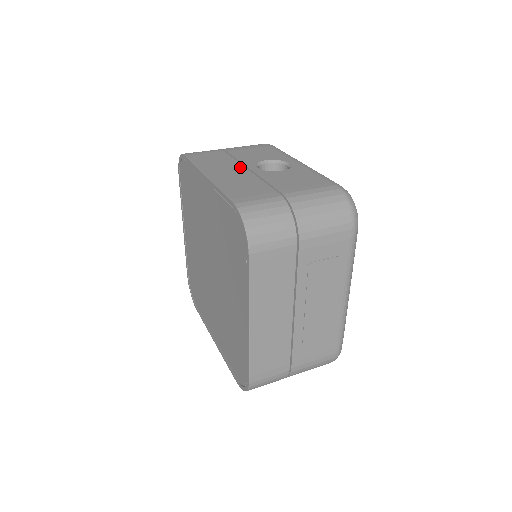
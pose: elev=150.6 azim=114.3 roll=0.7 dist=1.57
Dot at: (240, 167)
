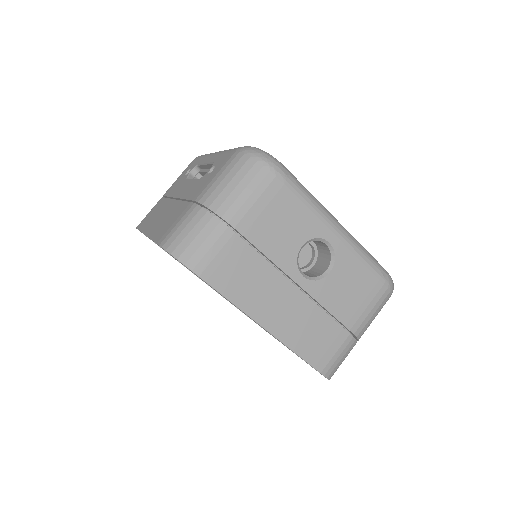
Dot at: (286, 285)
